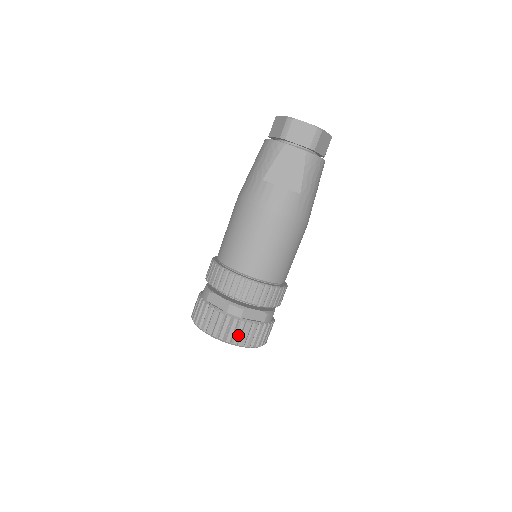
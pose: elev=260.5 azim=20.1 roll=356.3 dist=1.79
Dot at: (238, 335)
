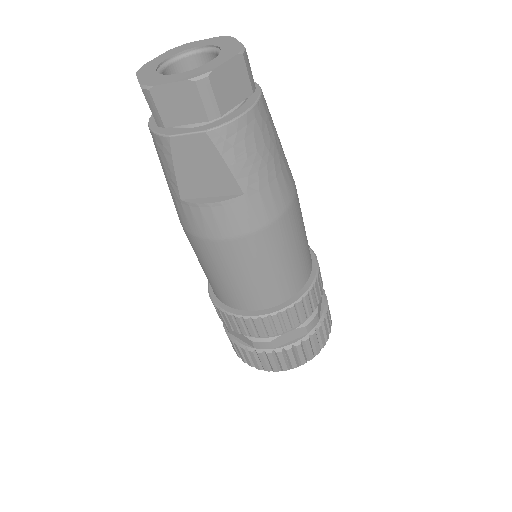
Dot at: (283, 363)
